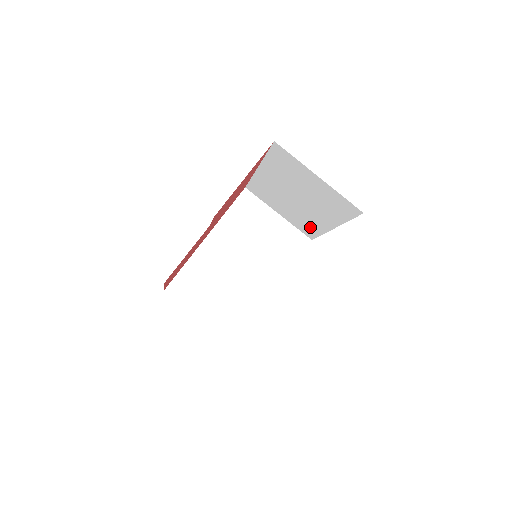
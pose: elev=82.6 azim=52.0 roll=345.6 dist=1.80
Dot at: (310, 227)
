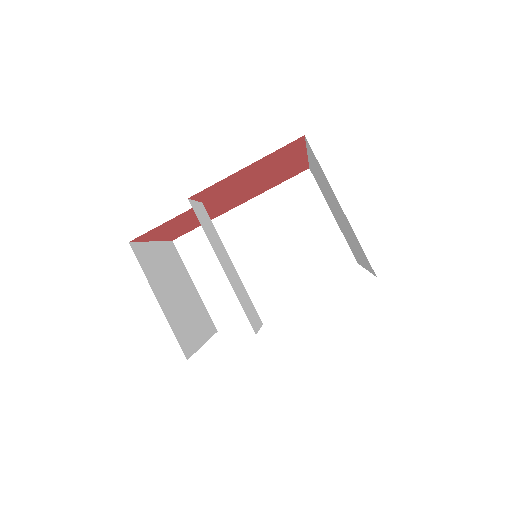
Dot at: occluded
